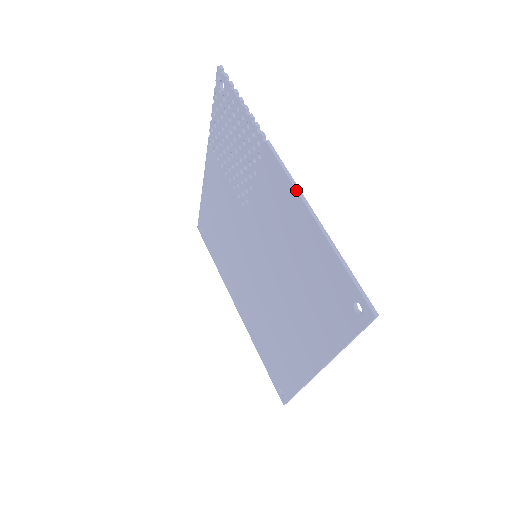
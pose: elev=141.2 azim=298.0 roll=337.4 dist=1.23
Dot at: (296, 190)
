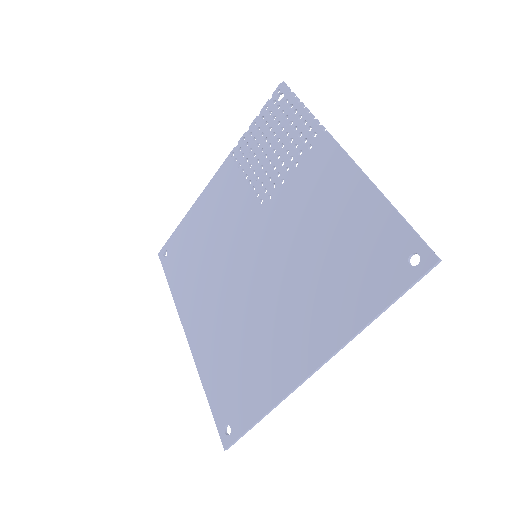
Dot at: (356, 164)
